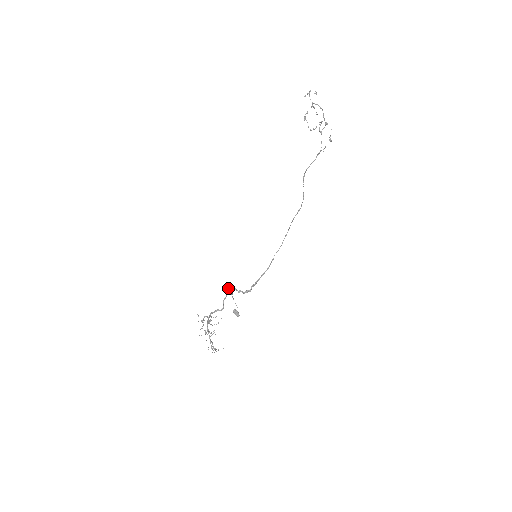
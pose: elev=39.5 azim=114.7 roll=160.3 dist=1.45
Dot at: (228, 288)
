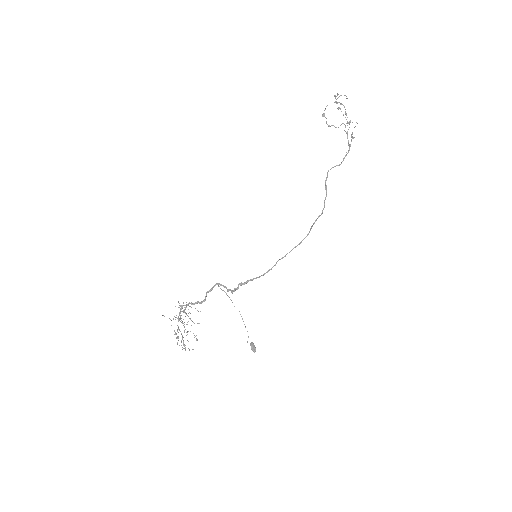
Dot at: (217, 283)
